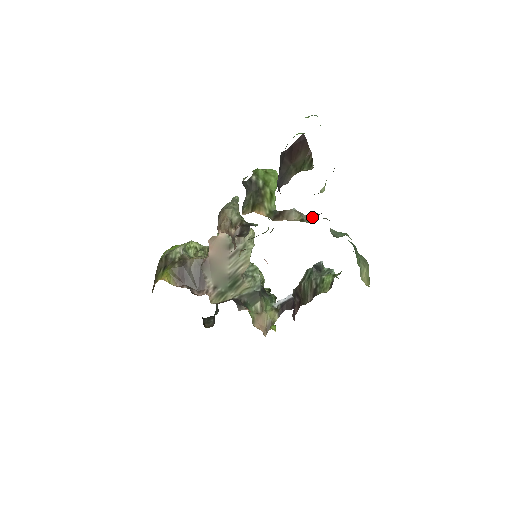
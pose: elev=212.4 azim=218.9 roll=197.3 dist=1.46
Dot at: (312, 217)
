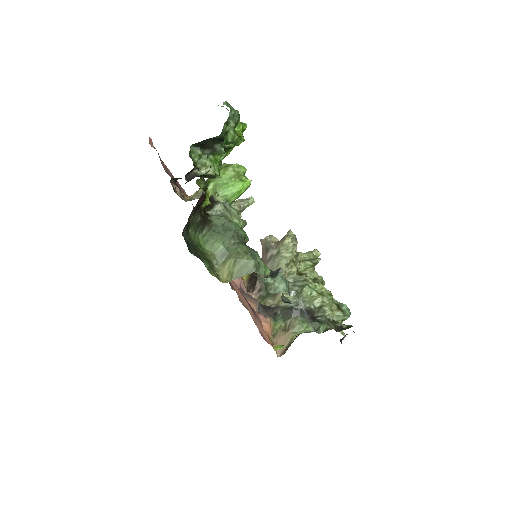
Dot at: occluded
